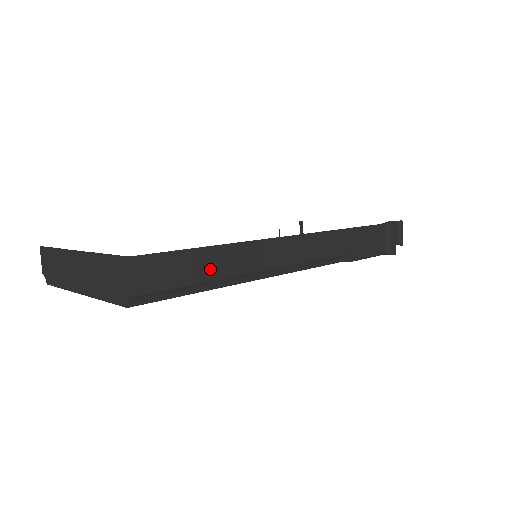
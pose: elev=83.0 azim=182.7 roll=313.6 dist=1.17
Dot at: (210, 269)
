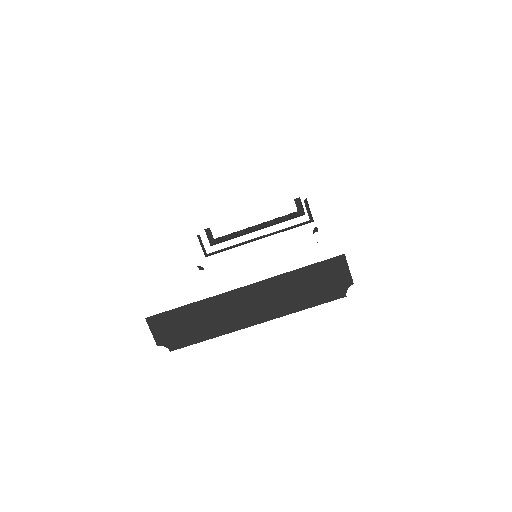
Dot at: occluded
